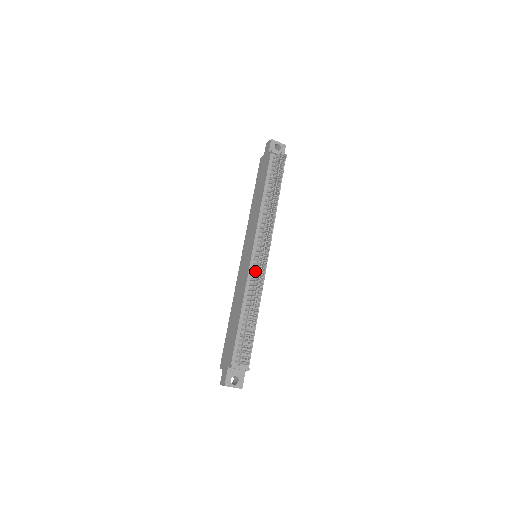
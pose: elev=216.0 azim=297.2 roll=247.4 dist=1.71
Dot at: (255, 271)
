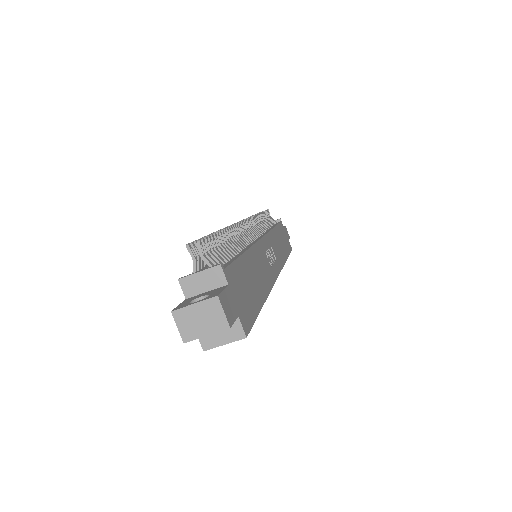
Dot at: occluded
